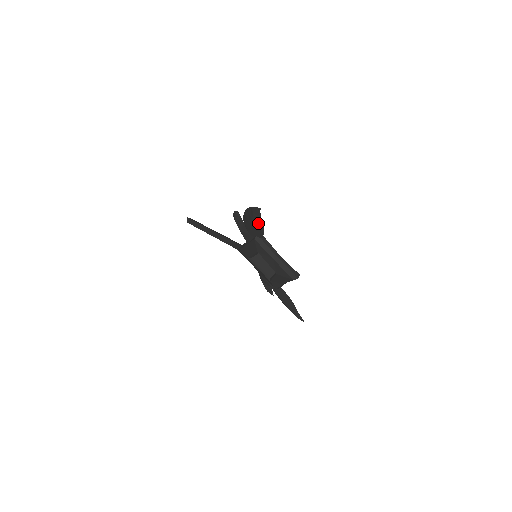
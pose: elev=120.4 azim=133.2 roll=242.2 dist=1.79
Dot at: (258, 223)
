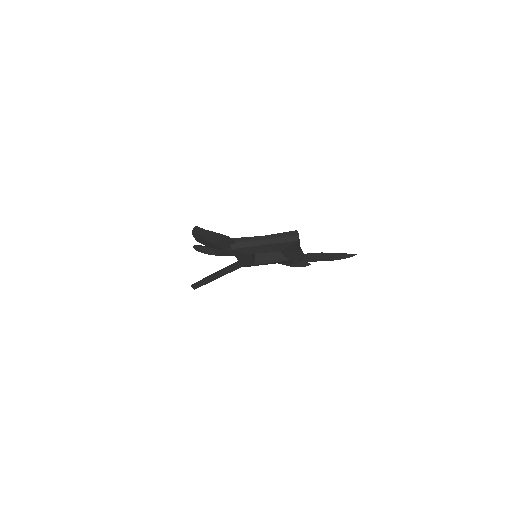
Dot at: (214, 237)
